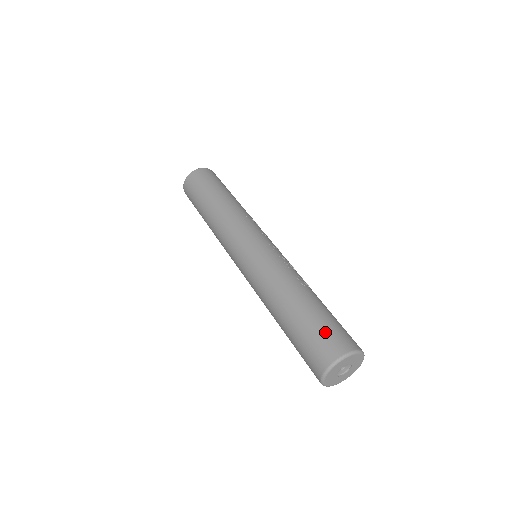
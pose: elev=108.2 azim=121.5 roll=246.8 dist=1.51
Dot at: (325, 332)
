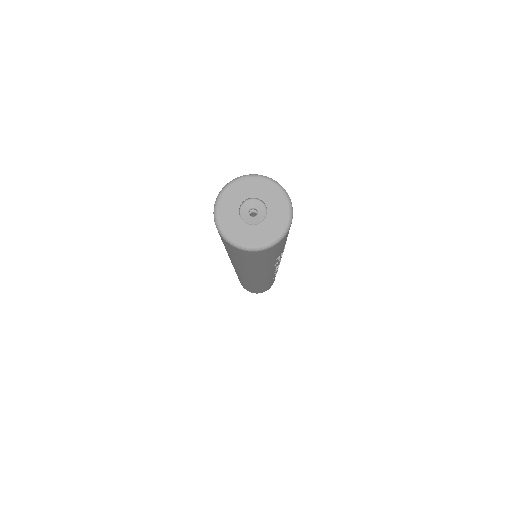
Dot at: occluded
